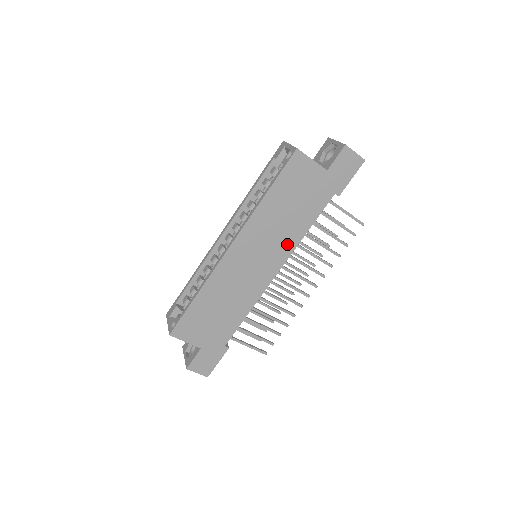
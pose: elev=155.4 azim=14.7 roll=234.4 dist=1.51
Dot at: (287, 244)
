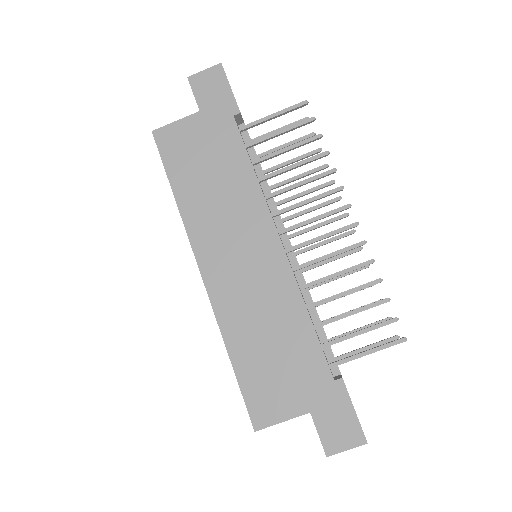
Dot at: (251, 206)
